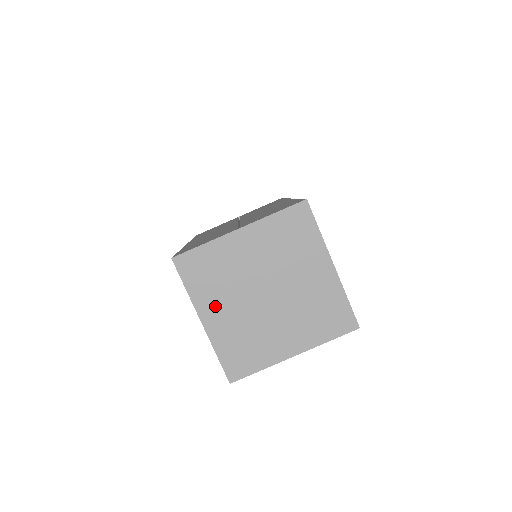
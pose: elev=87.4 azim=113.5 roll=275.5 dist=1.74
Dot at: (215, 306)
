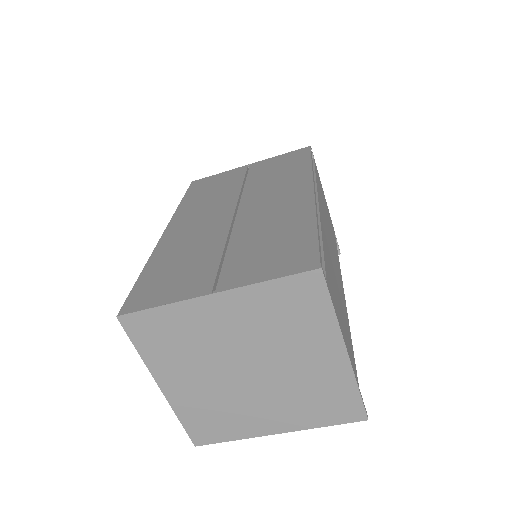
Dot at: (177, 374)
